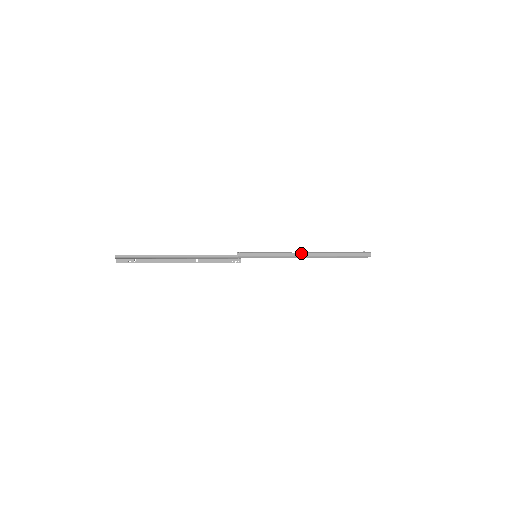
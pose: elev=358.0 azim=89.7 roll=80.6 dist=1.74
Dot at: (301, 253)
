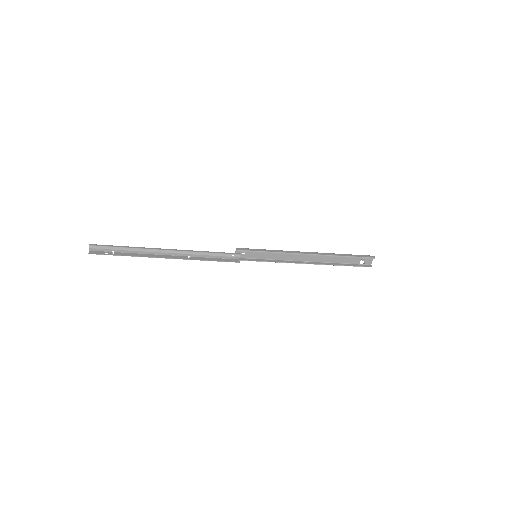
Dot at: (304, 252)
